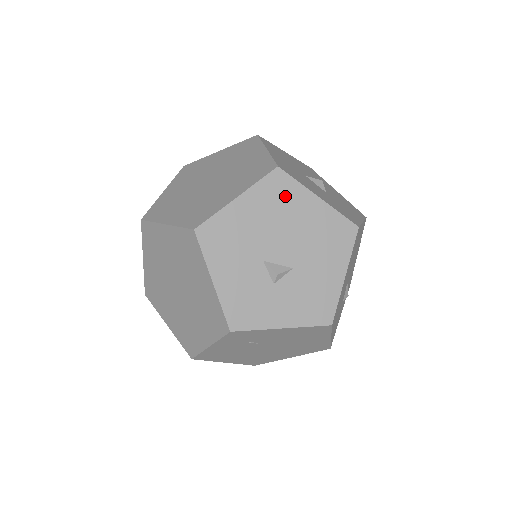
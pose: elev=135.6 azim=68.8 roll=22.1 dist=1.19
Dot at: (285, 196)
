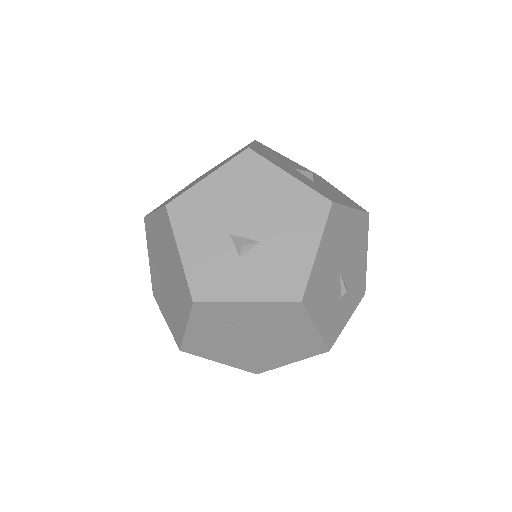
Dot at: (254, 174)
